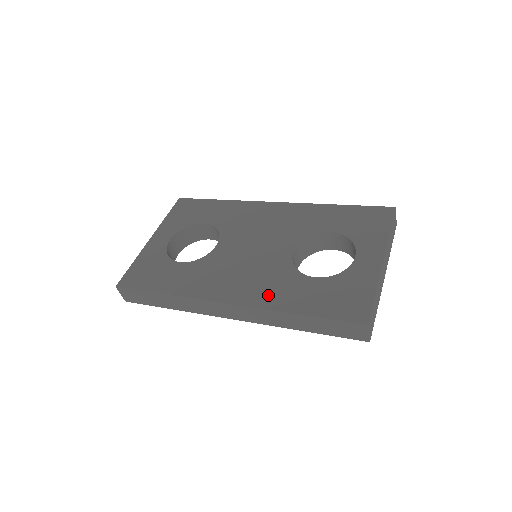
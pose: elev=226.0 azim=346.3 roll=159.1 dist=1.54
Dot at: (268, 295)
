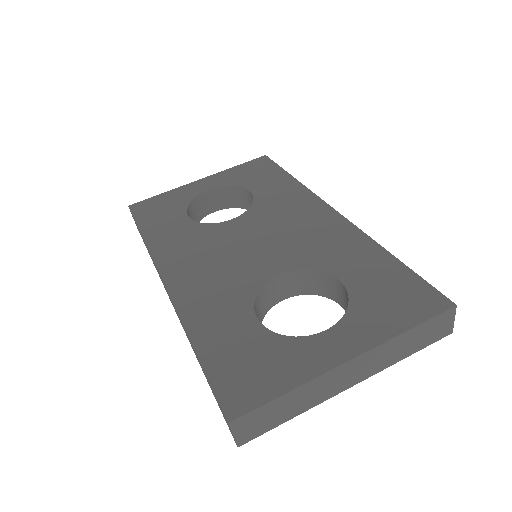
Dot at: (199, 302)
